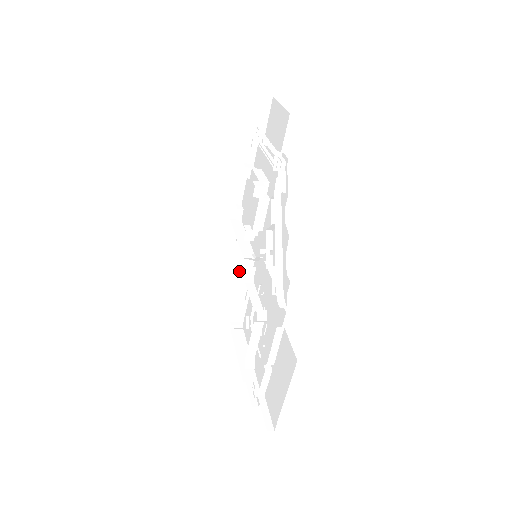
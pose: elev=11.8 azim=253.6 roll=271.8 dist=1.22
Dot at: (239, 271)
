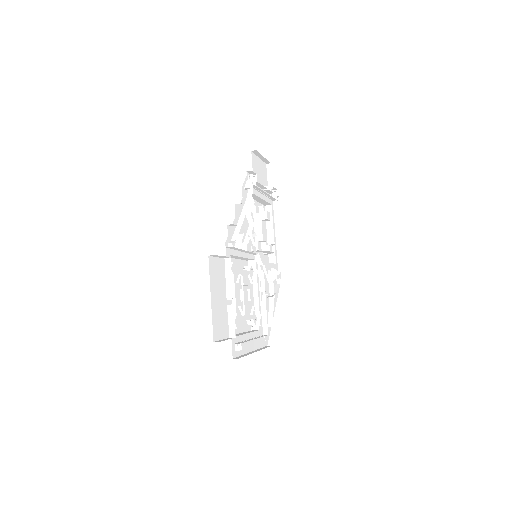
Dot at: (270, 295)
